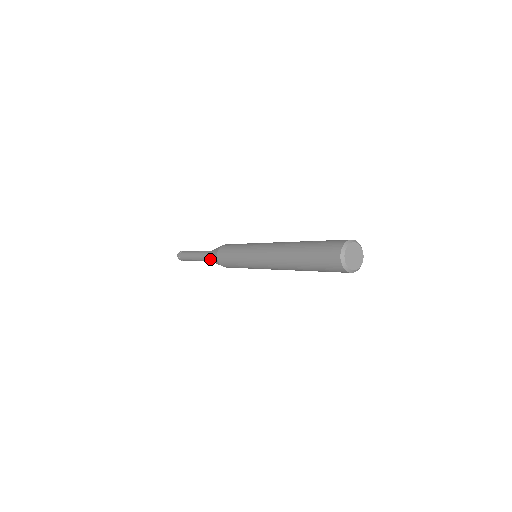
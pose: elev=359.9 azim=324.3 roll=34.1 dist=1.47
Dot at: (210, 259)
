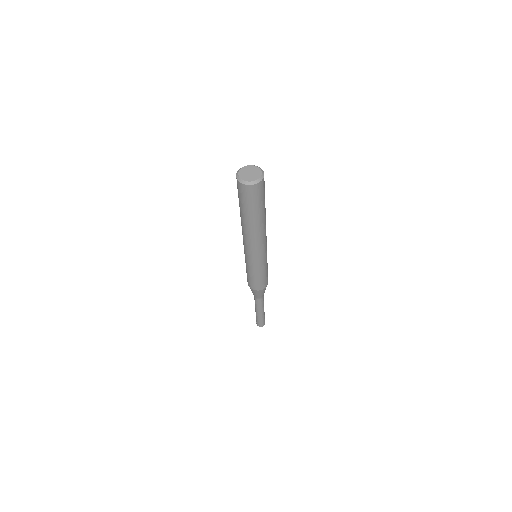
Dot at: (256, 297)
